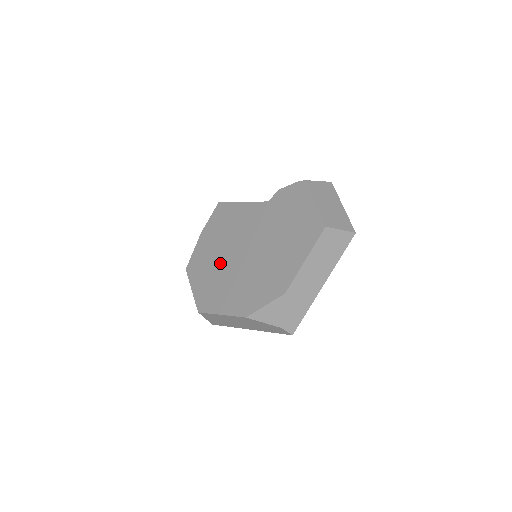
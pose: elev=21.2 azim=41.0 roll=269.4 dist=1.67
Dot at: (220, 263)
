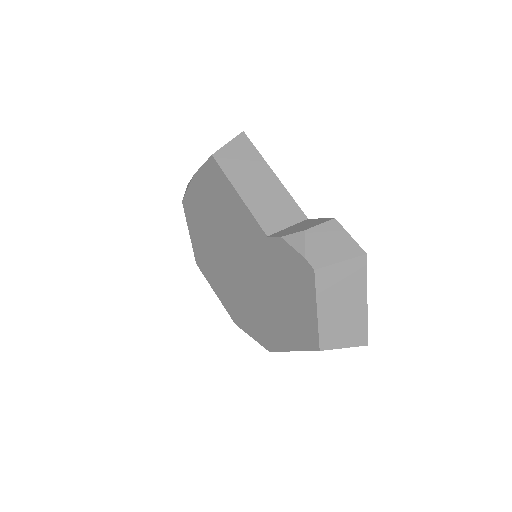
Dot at: (214, 242)
